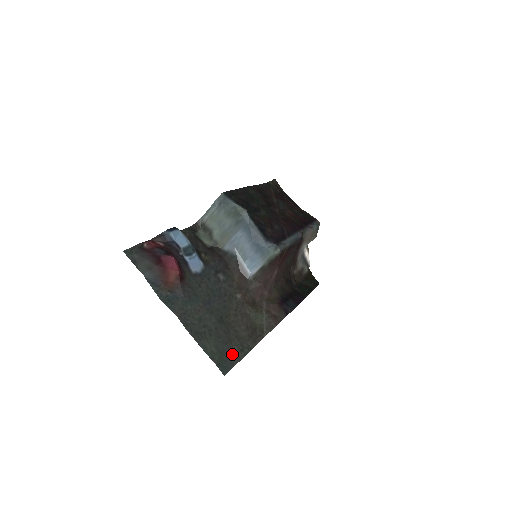
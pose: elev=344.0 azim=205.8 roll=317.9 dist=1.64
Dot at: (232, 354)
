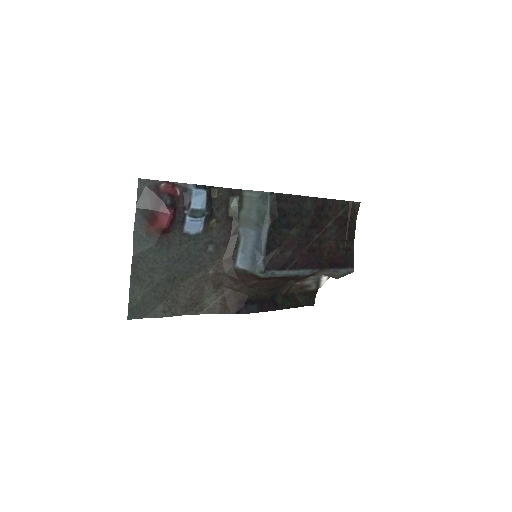
Dot at: (153, 309)
